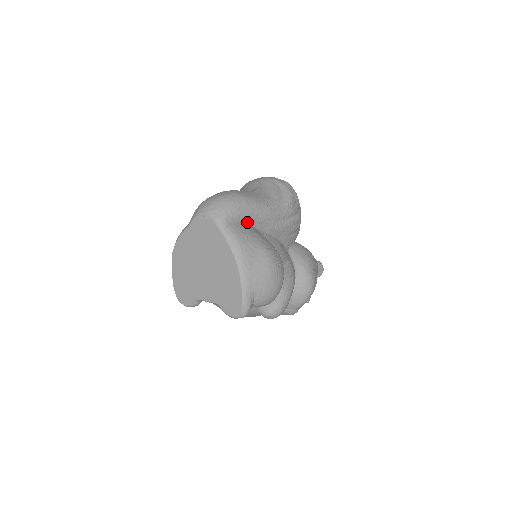
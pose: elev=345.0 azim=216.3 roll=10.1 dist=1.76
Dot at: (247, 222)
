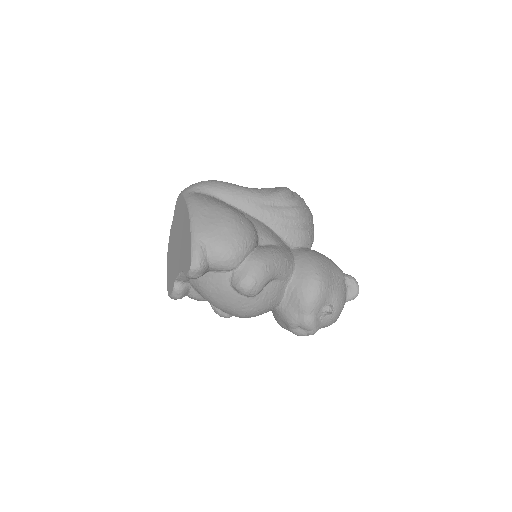
Dot at: (220, 199)
